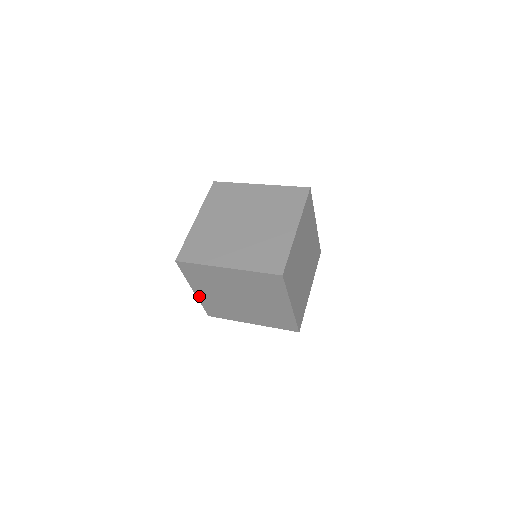
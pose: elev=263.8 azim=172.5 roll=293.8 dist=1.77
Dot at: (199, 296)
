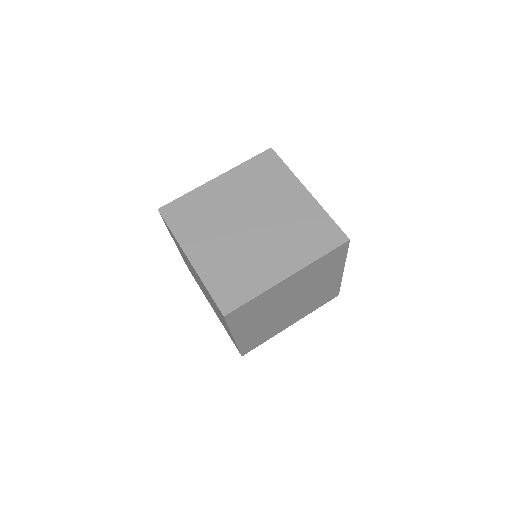
Dot at: (239, 340)
